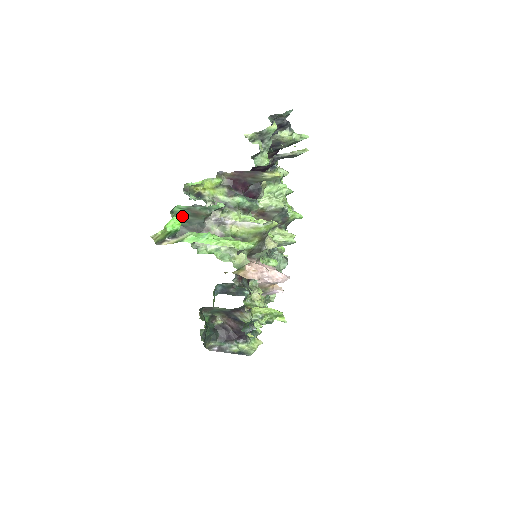
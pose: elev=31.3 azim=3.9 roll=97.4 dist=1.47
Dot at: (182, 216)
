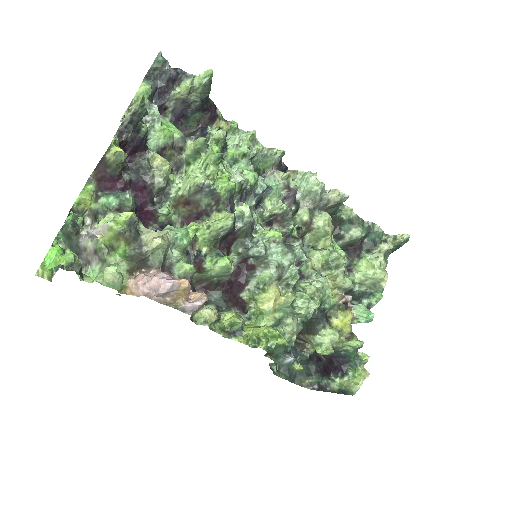
Dot at: (68, 243)
